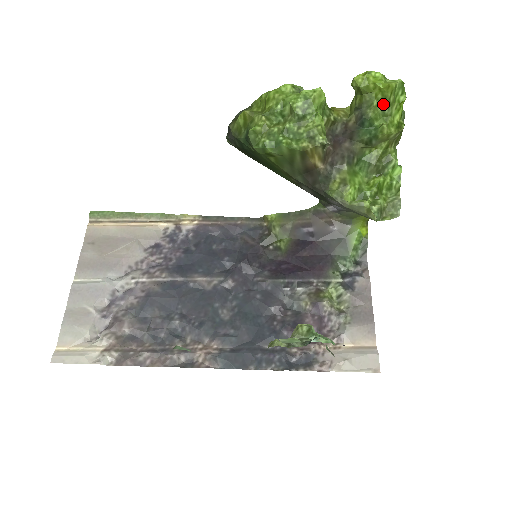
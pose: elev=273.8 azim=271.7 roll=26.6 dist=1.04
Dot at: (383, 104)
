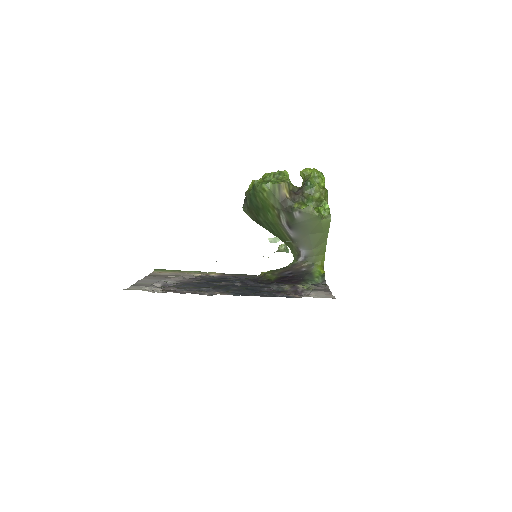
Dot at: (314, 177)
